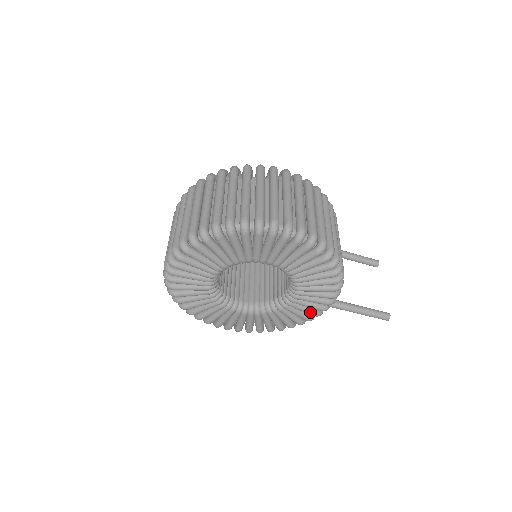
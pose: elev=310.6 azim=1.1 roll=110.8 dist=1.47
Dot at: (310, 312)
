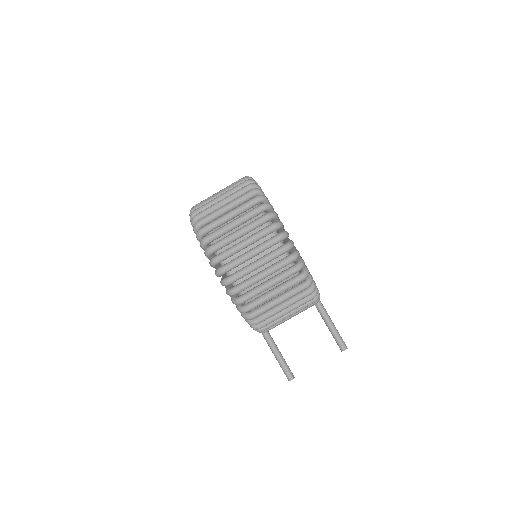
Dot at: occluded
